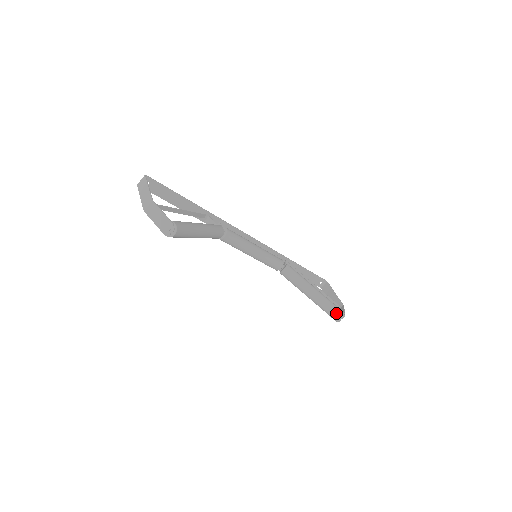
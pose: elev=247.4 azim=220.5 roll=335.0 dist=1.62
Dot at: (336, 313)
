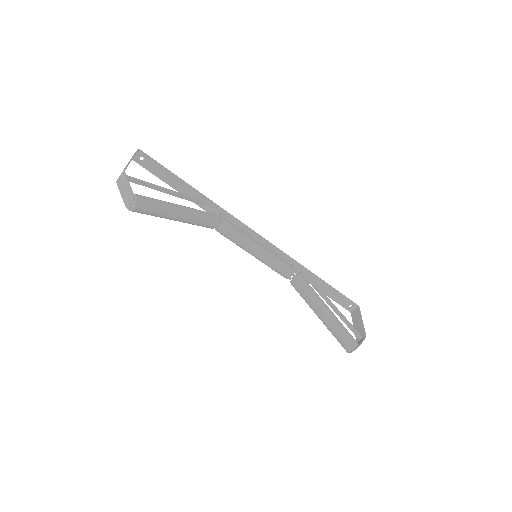
Dot at: (346, 342)
